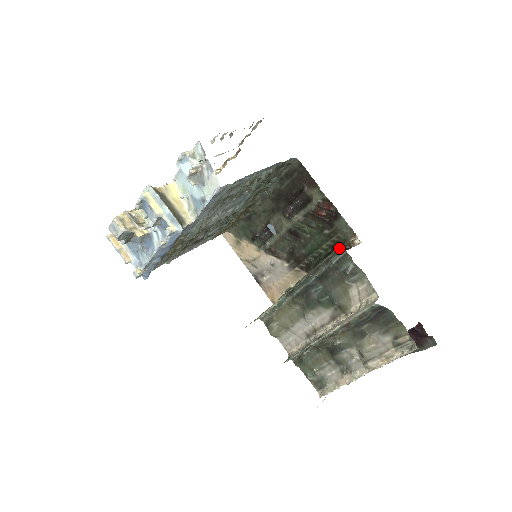
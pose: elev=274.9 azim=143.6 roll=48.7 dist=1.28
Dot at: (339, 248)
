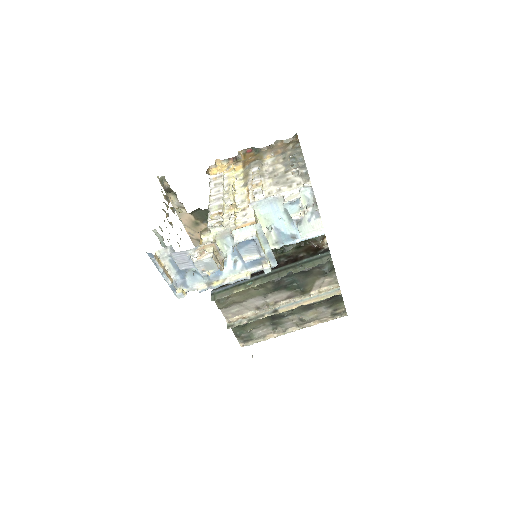
Dot at: (329, 255)
